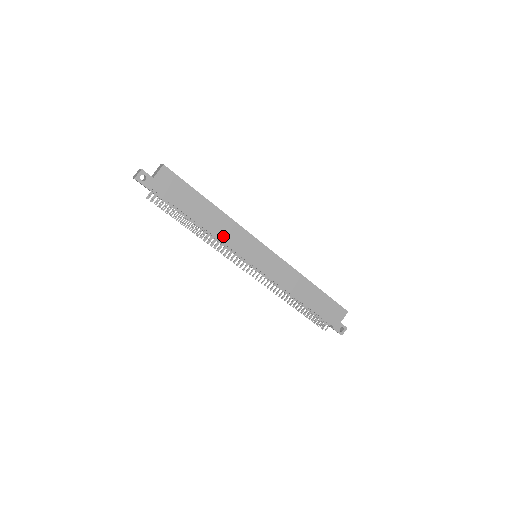
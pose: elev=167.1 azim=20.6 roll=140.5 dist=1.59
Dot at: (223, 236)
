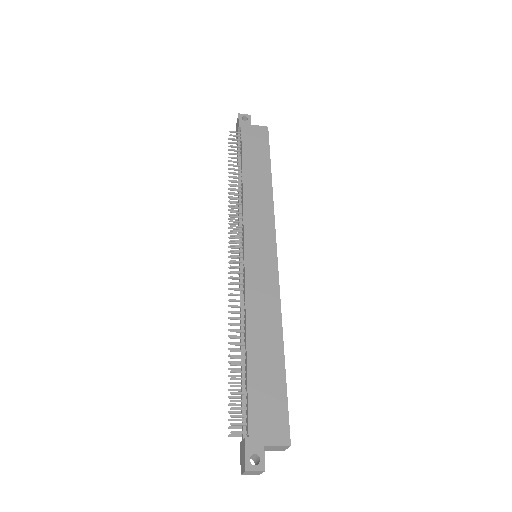
Dot at: (250, 201)
